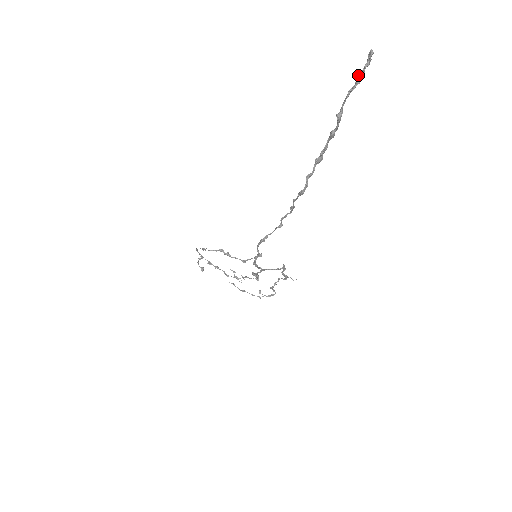
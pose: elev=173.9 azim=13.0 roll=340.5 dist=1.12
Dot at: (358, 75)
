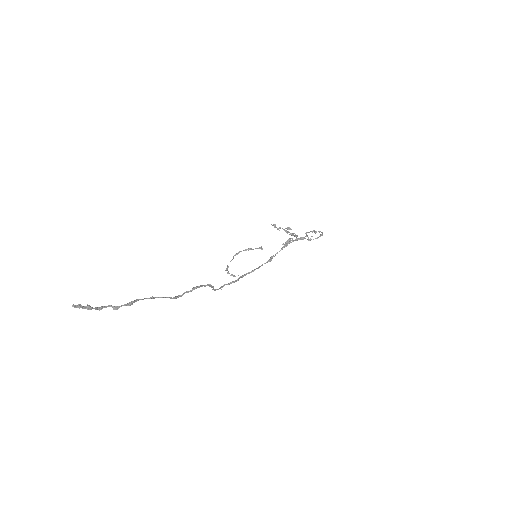
Dot at: (87, 309)
